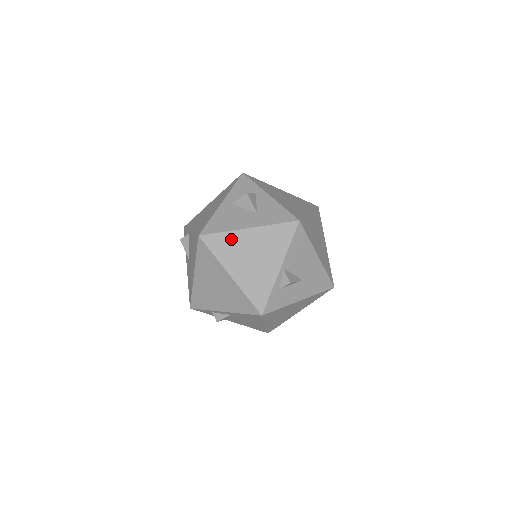
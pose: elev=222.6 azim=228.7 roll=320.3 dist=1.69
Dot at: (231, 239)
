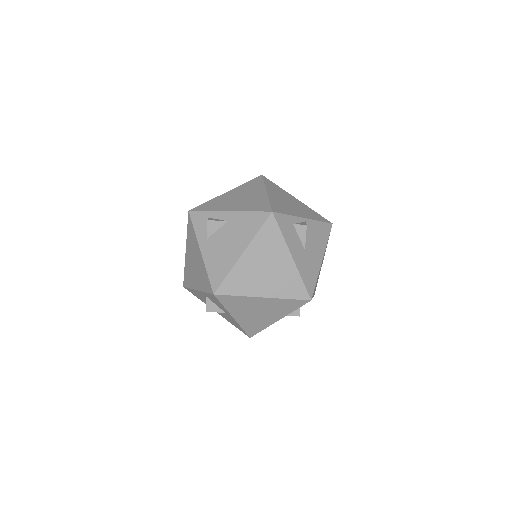
Dot at: (281, 190)
